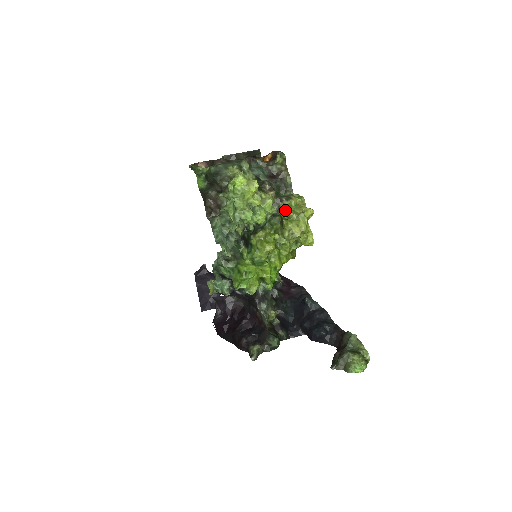
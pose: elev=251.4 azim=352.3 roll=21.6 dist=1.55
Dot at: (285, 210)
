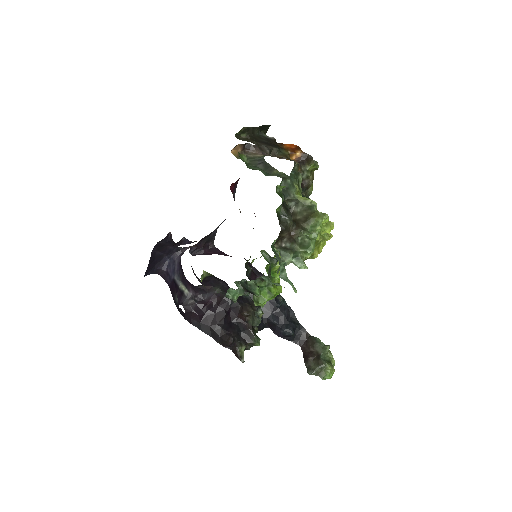
Dot at: occluded
